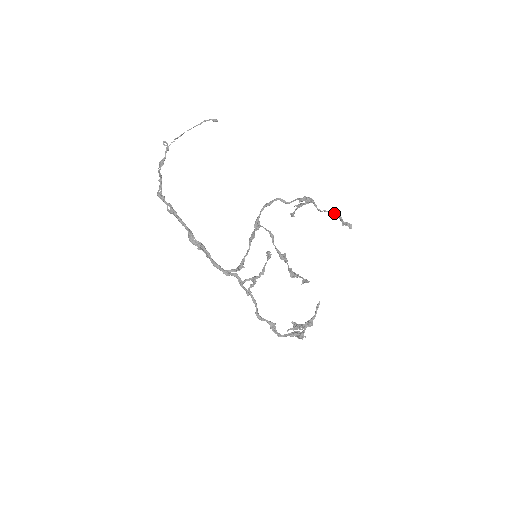
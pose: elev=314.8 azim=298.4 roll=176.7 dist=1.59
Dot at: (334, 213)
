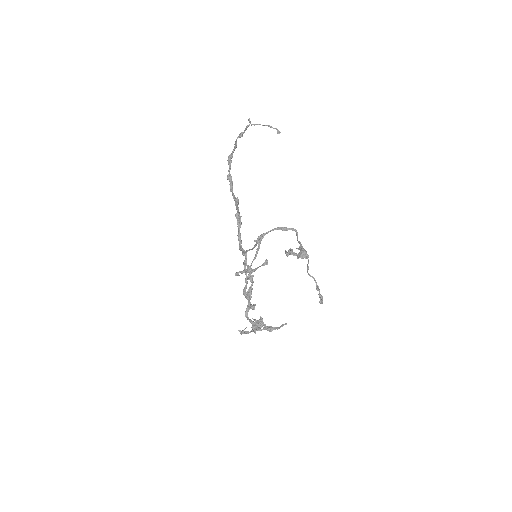
Dot at: (315, 281)
